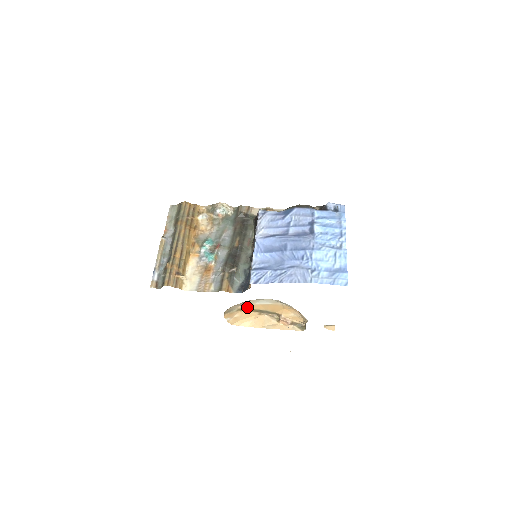
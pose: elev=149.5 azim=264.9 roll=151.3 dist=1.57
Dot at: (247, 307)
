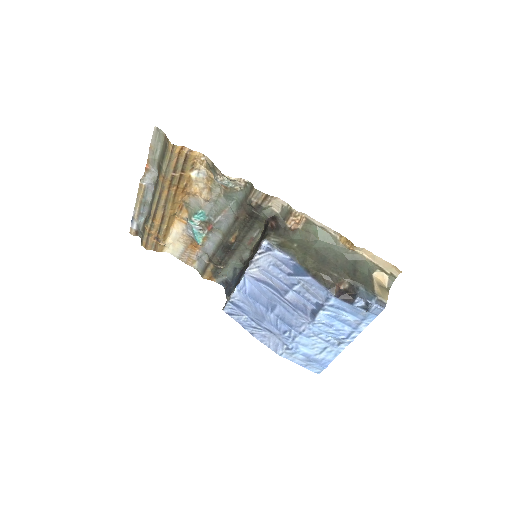
Dot at: occluded
